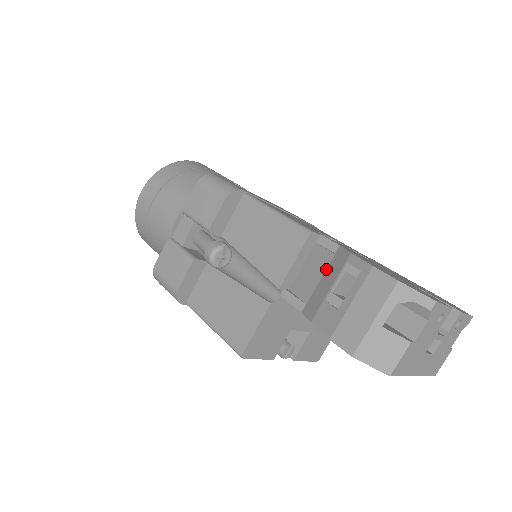
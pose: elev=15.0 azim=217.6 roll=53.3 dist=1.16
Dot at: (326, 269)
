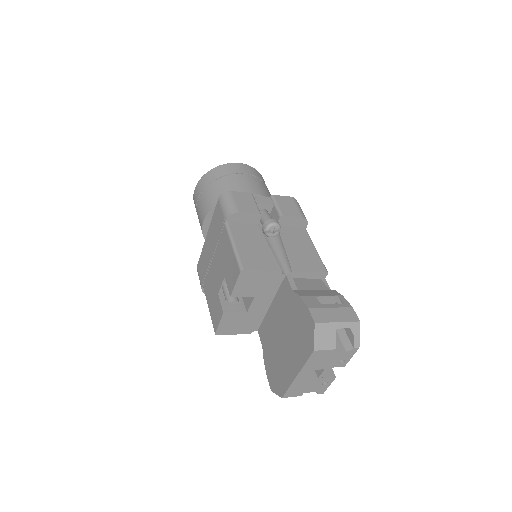
Dot at: (321, 290)
